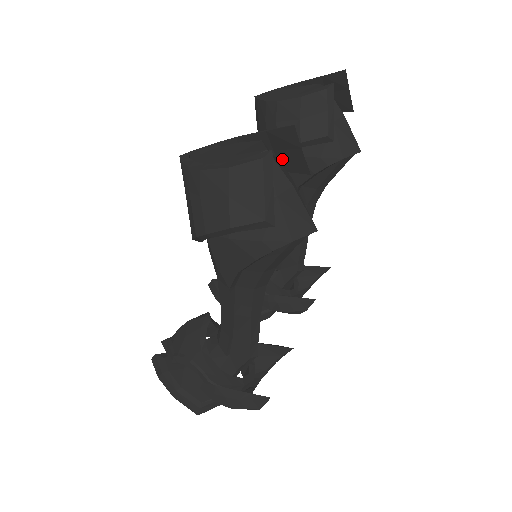
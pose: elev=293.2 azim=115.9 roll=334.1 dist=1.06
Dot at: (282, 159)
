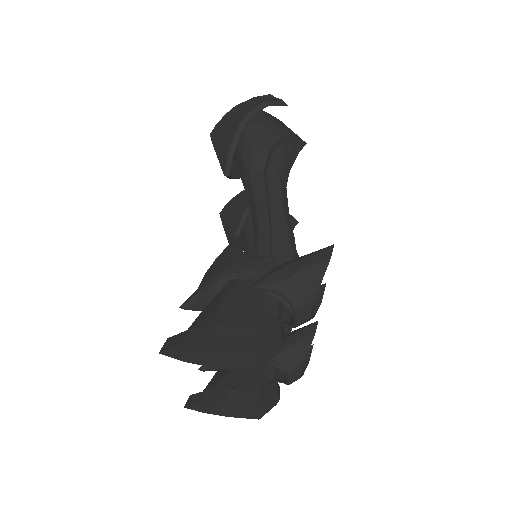
Dot at: occluded
